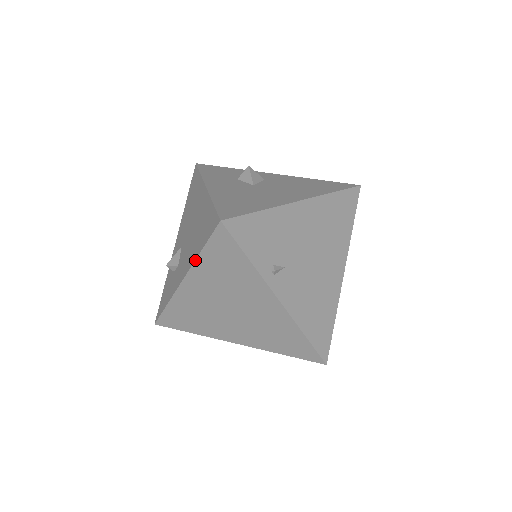
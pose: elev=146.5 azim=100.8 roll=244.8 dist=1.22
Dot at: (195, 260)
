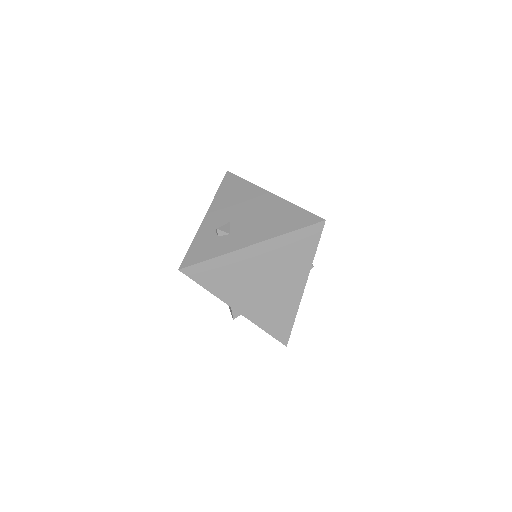
Dot at: (280, 235)
